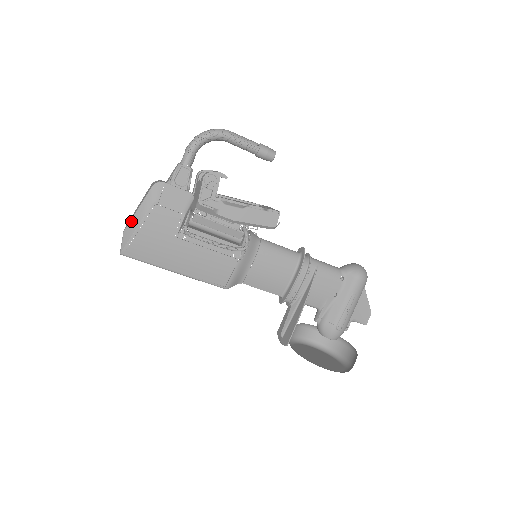
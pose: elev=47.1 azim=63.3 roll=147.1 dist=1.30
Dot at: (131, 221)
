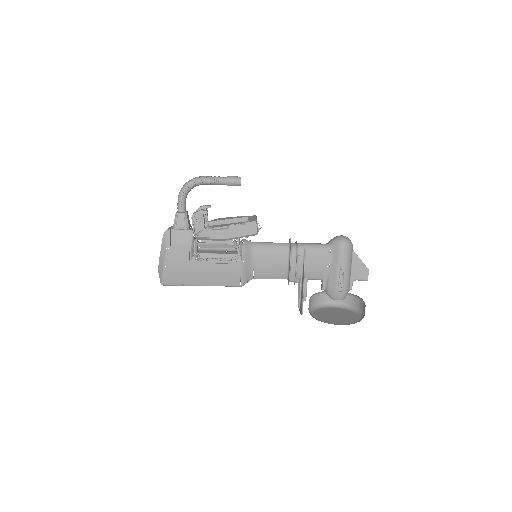
Dot at: (159, 262)
